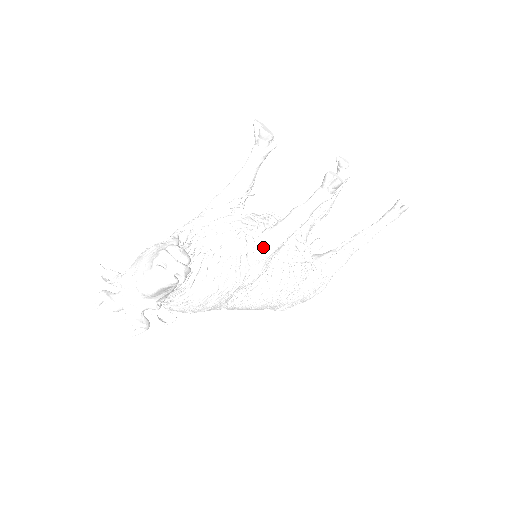
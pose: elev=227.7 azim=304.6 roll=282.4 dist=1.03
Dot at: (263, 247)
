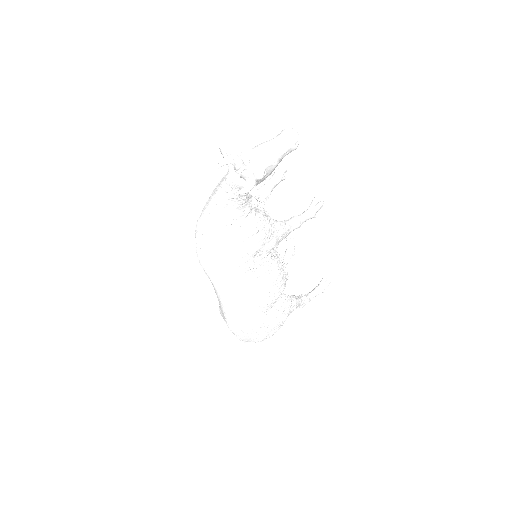
Dot at: (280, 224)
